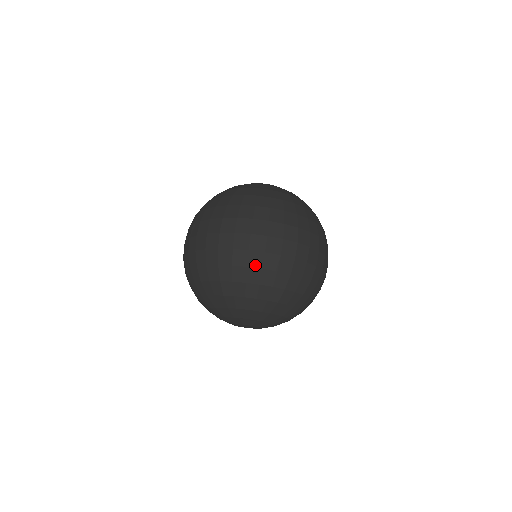
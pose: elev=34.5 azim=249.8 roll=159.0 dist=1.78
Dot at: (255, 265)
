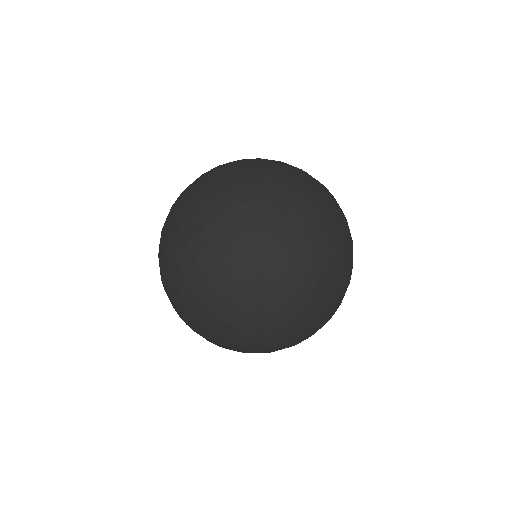
Dot at: occluded
